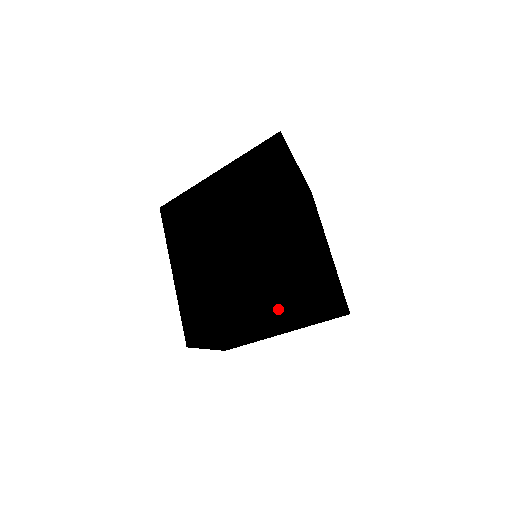
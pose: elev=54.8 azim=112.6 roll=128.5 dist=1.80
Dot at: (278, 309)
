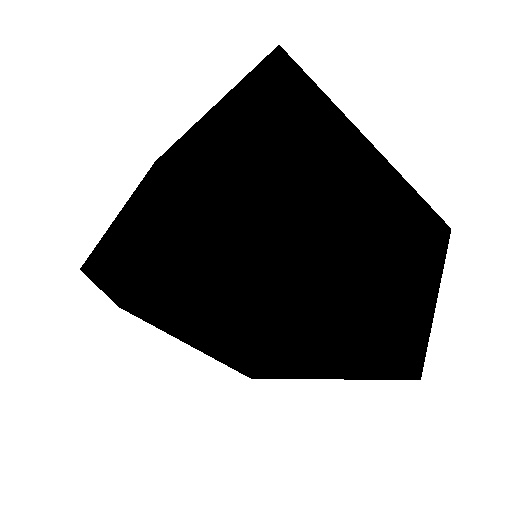
Dot at: (331, 377)
